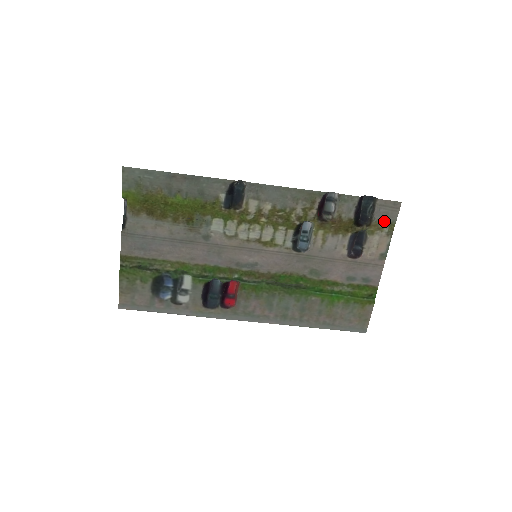
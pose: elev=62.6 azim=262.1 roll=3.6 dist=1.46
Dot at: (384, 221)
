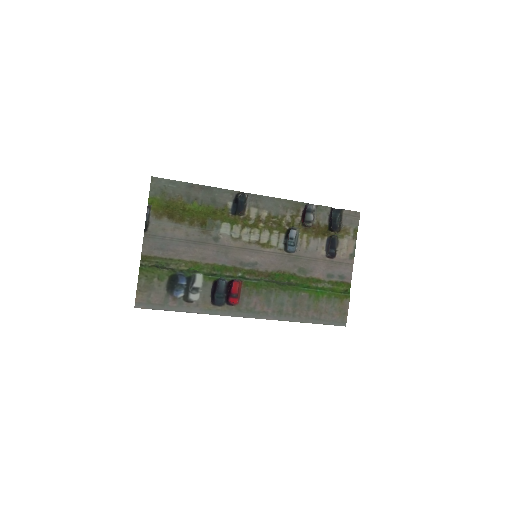
Dot at: (350, 227)
